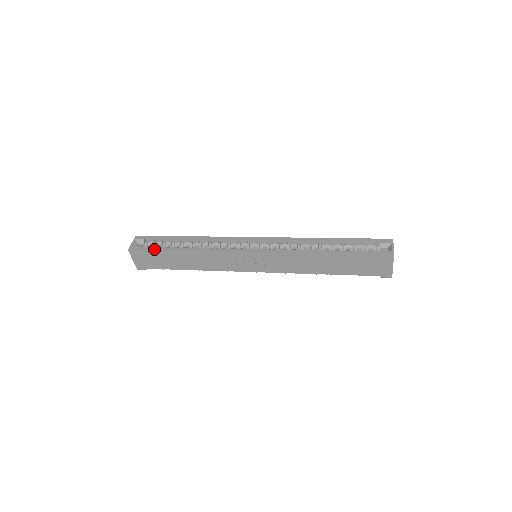
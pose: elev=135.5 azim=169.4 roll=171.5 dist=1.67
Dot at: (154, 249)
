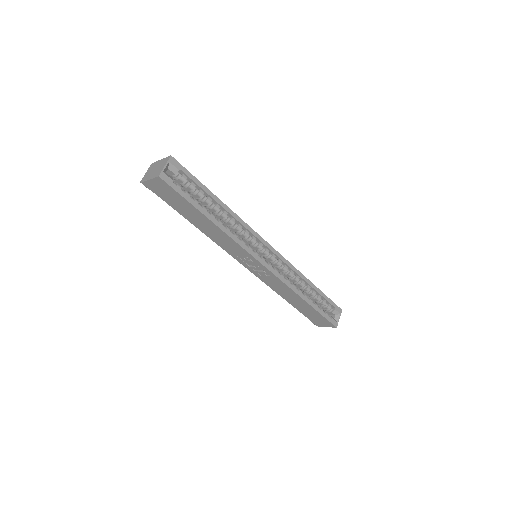
Dot at: (186, 198)
